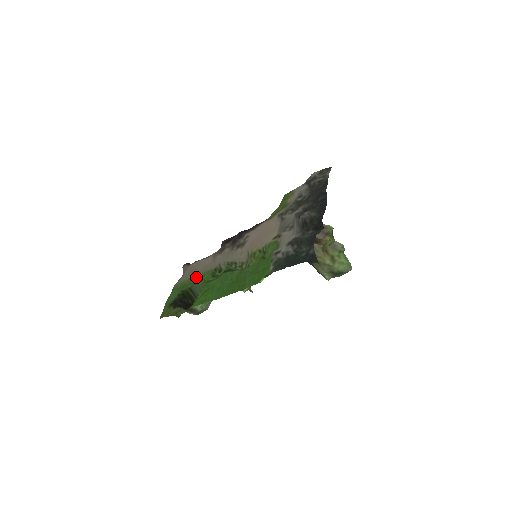
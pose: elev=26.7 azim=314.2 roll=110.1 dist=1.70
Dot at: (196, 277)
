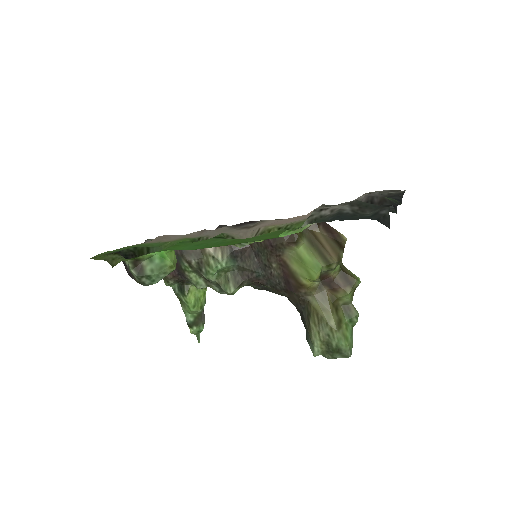
Dot at: (164, 242)
